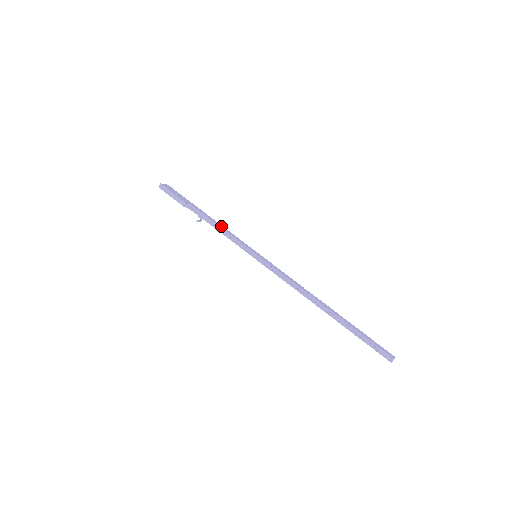
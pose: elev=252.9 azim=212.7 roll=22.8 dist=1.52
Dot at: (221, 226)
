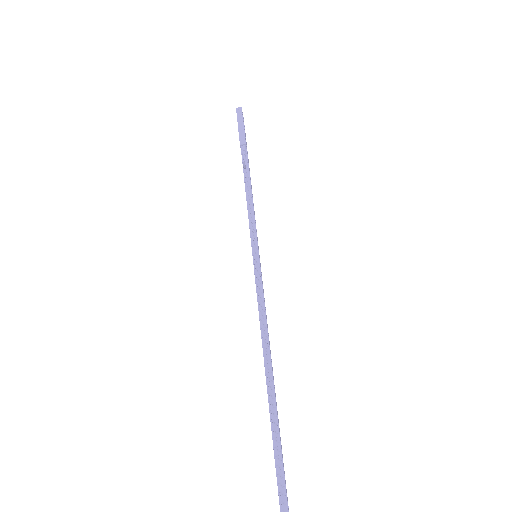
Dot at: occluded
